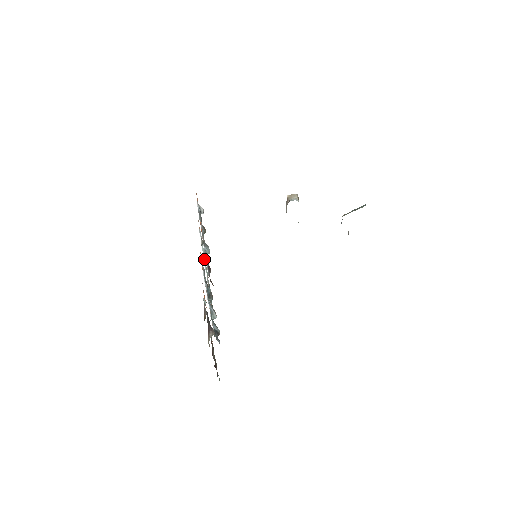
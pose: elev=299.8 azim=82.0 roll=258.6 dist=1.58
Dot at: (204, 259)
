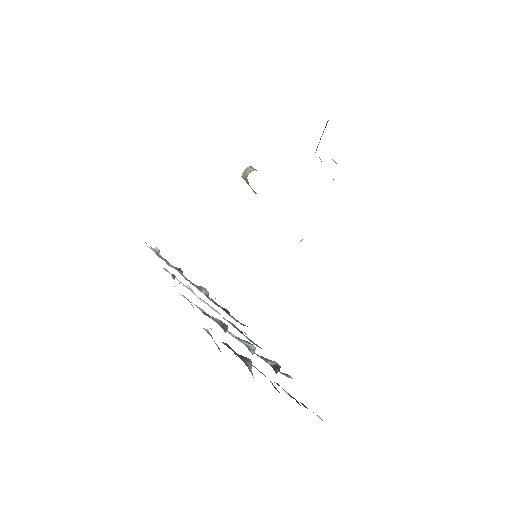
Dot at: occluded
